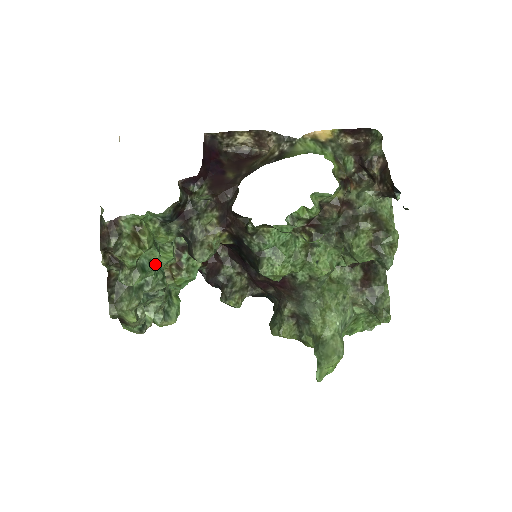
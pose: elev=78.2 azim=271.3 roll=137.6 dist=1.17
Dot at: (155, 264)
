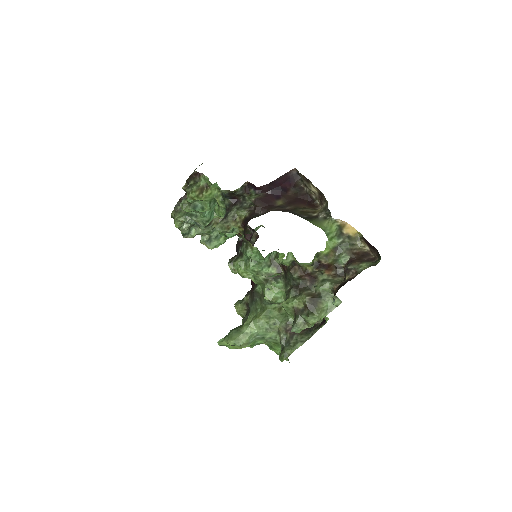
Dot at: (204, 211)
